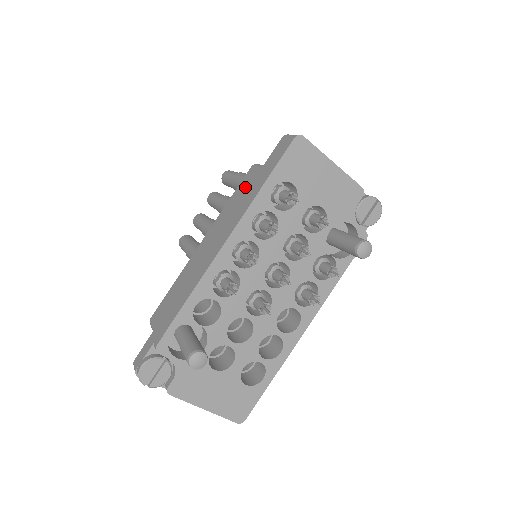
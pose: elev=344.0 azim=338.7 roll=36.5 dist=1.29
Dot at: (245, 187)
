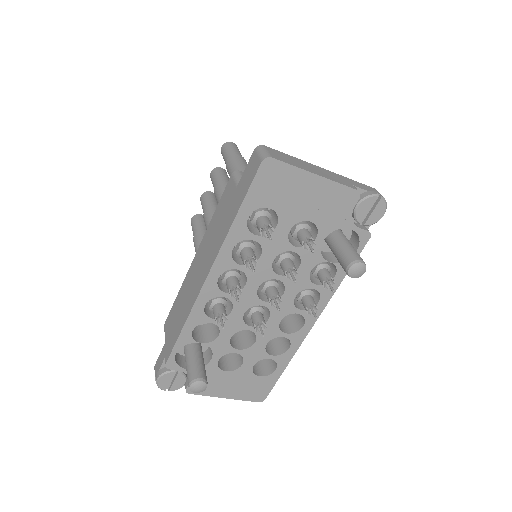
Dot at: (224, 206)
